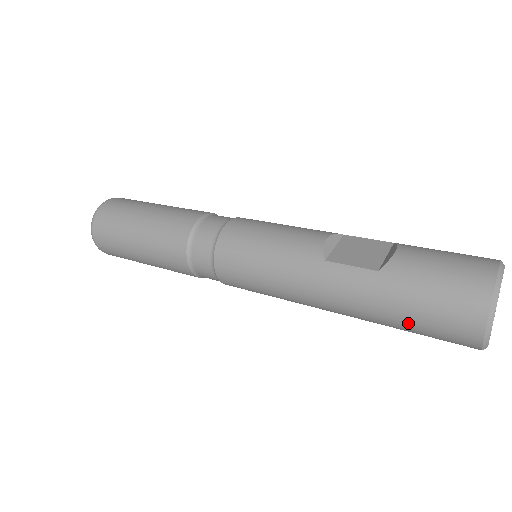
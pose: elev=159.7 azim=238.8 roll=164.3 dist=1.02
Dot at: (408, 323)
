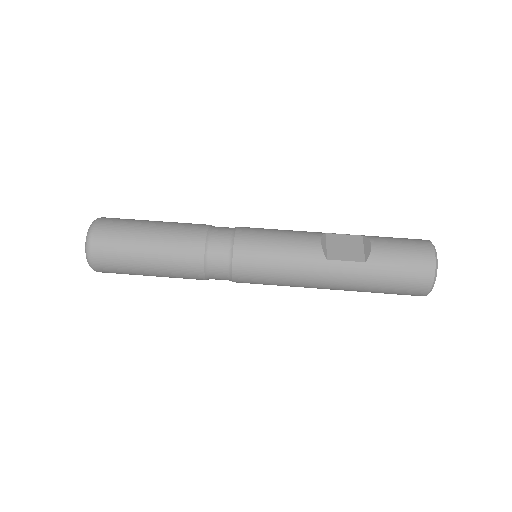
Dot at: (384, 290)
